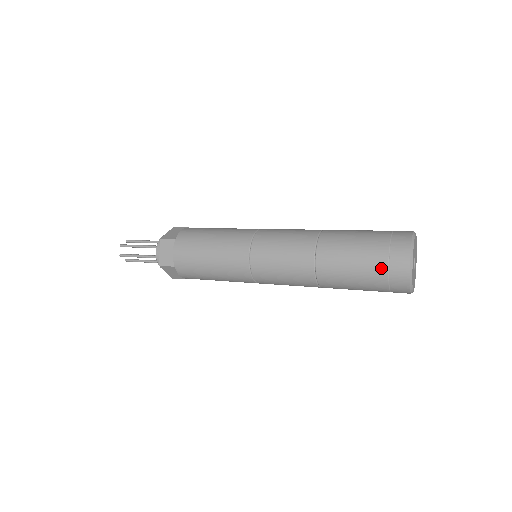
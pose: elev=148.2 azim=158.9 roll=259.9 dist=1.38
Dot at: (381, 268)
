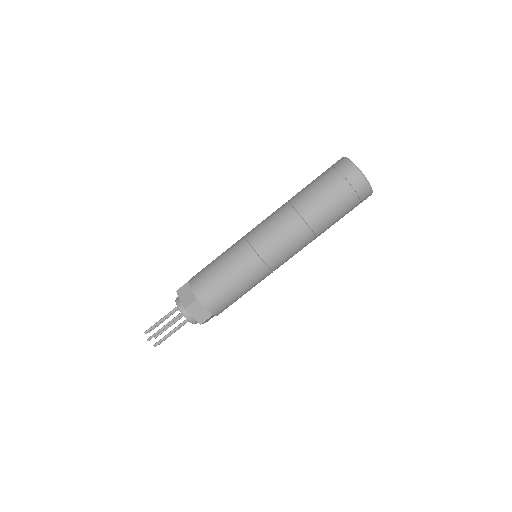
Dot at: (352, 198)
